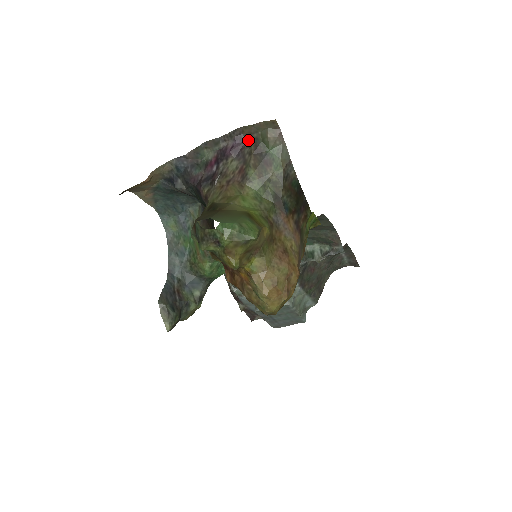
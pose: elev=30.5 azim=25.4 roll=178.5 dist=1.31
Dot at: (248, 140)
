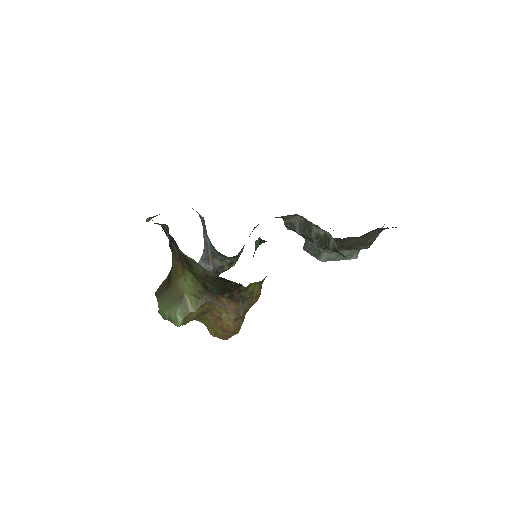
Dot at: occluded
